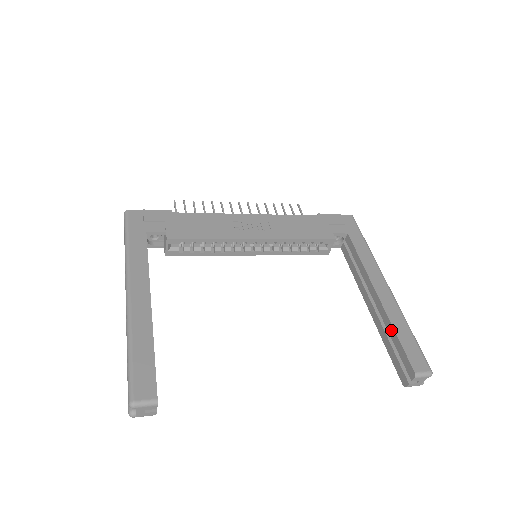
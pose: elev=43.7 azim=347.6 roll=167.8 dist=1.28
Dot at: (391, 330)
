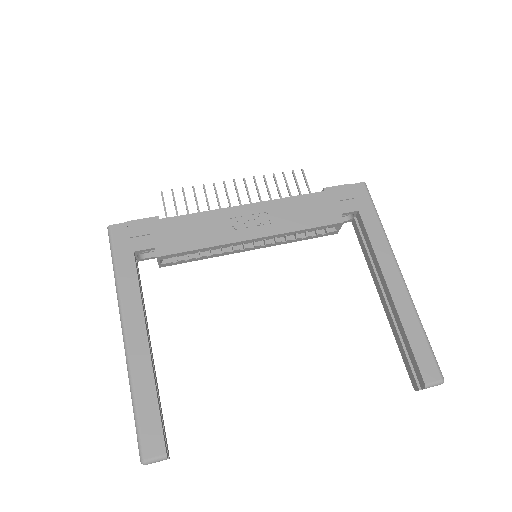
Dot at: (403, 333)
